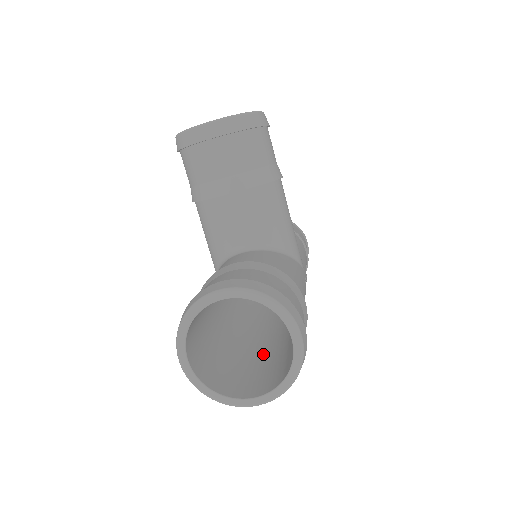
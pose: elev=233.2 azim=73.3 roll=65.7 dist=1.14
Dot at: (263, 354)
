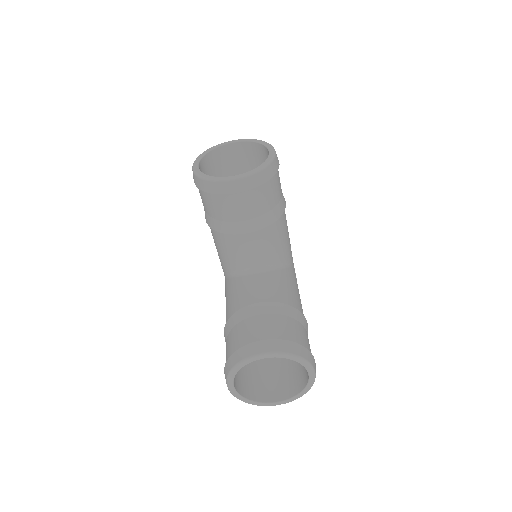
Dot at: occluded
